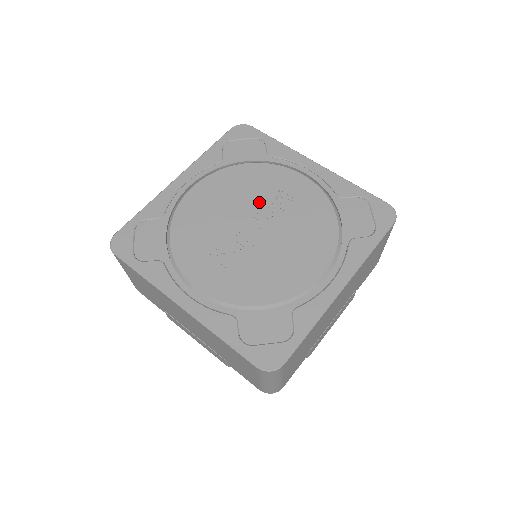
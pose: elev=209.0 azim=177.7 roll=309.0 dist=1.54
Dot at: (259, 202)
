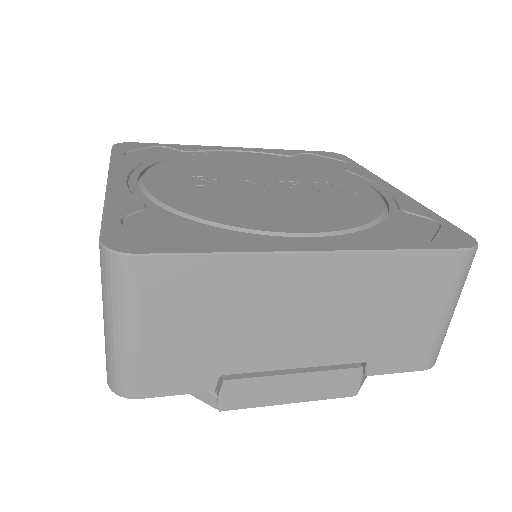
Dot at: (294, 178)
